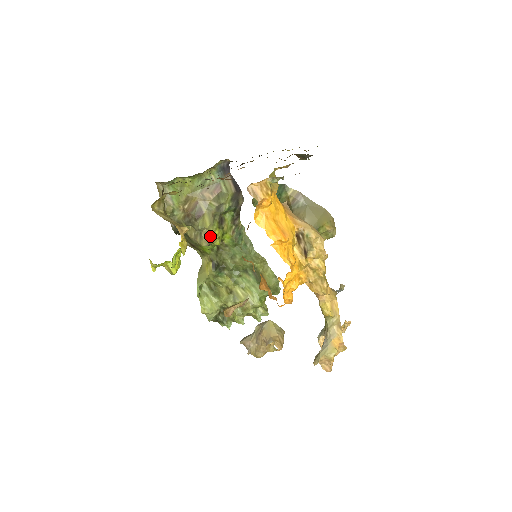
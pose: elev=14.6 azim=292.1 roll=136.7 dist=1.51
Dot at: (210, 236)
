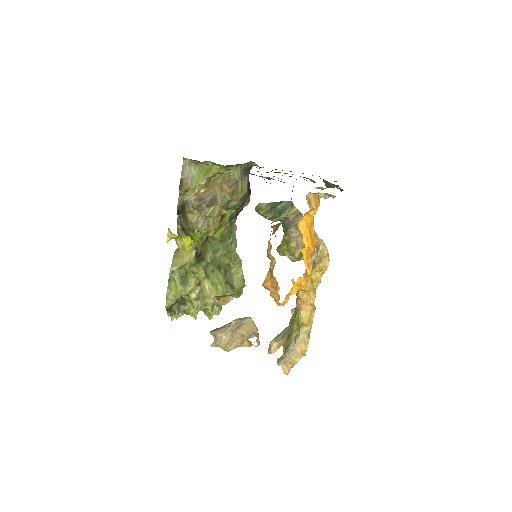
Dot at: (211, 225)
